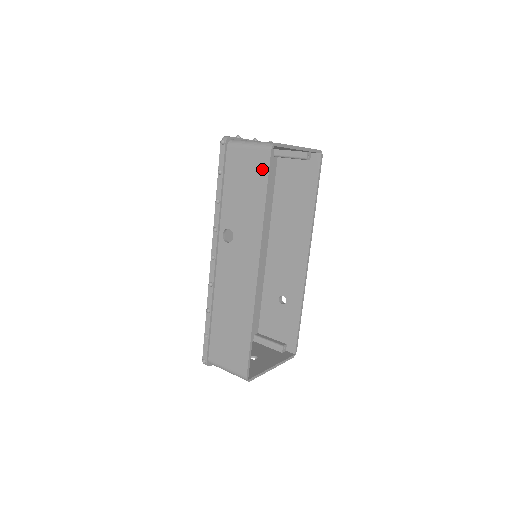
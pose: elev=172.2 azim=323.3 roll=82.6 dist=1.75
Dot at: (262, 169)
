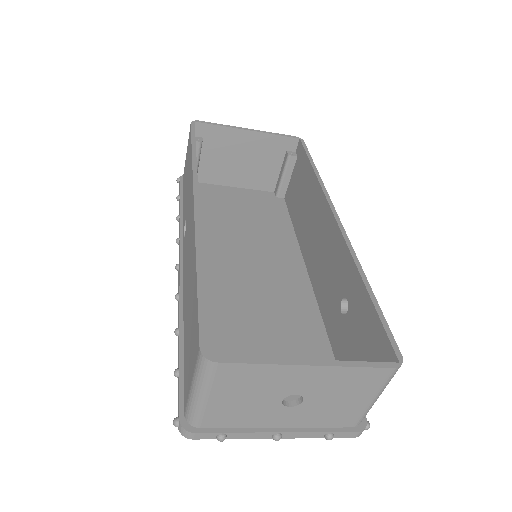
Dot at: (189, 142)
